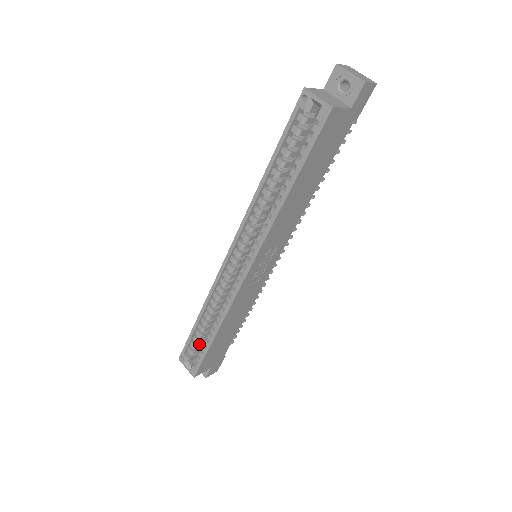
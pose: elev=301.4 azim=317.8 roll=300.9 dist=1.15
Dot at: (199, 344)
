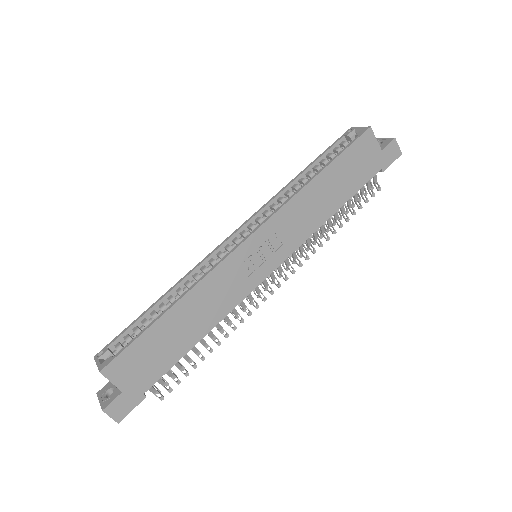
Dot at: occluded
